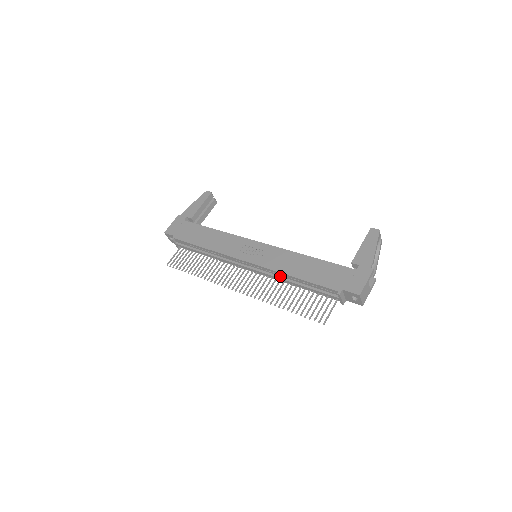
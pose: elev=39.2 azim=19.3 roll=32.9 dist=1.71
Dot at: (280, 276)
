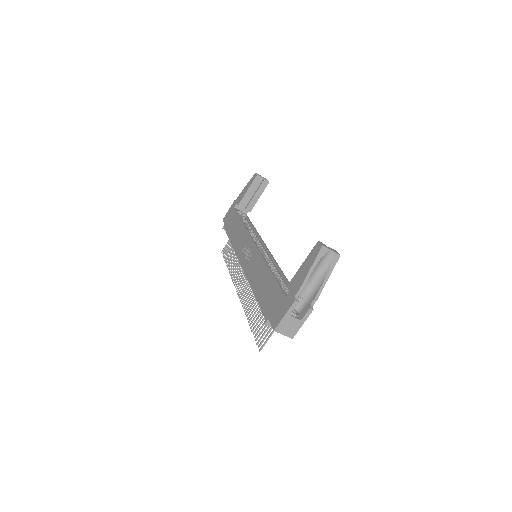
Dot at: occluded
